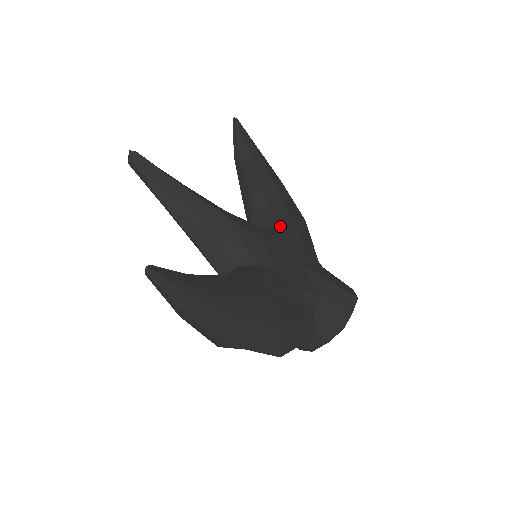
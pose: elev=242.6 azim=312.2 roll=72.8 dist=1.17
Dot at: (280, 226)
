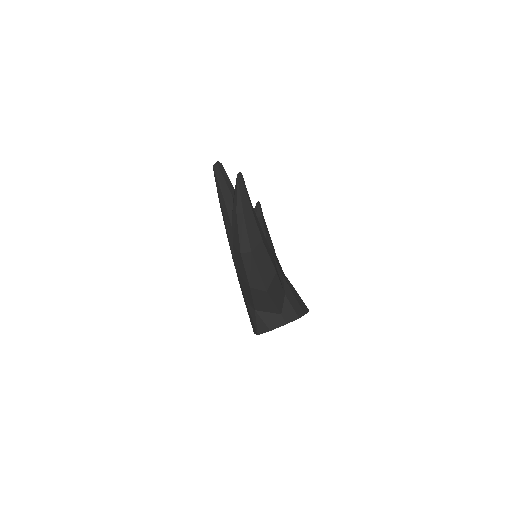
Dot at: occluded
